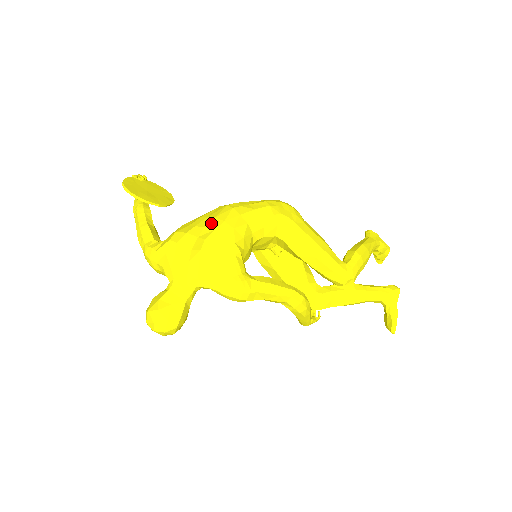
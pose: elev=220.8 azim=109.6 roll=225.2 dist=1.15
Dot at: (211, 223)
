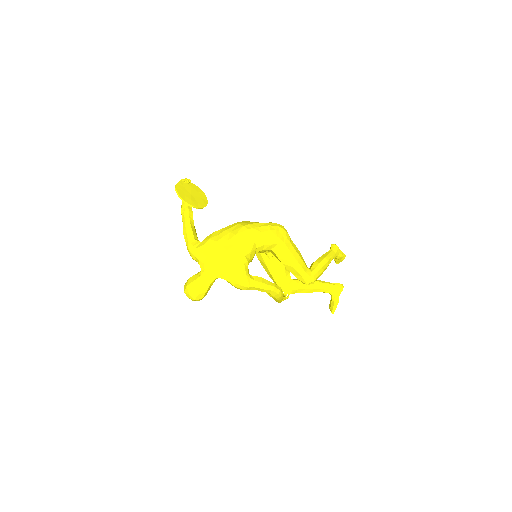
Dot at: (232, 239)
